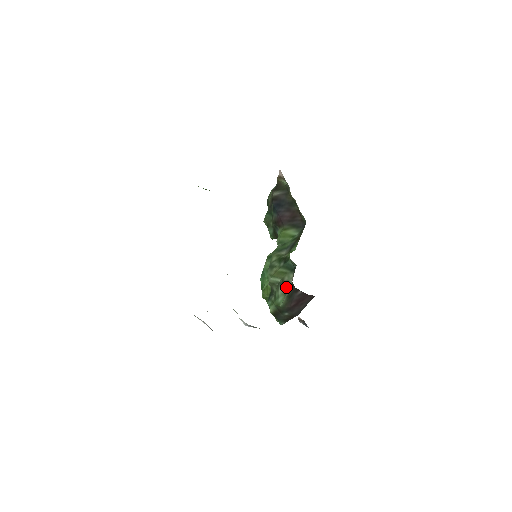
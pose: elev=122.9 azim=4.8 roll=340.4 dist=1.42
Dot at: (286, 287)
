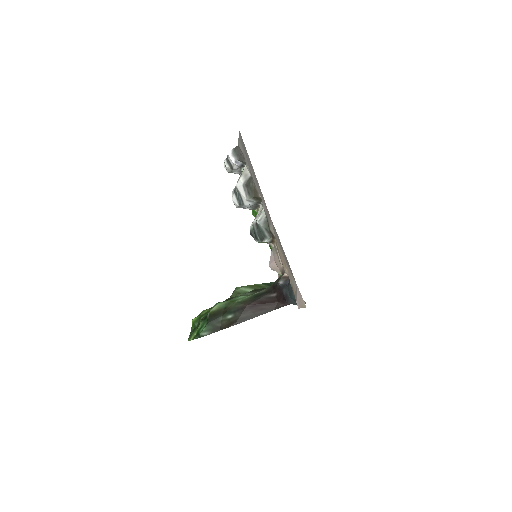
Dot at: (259, 290)
